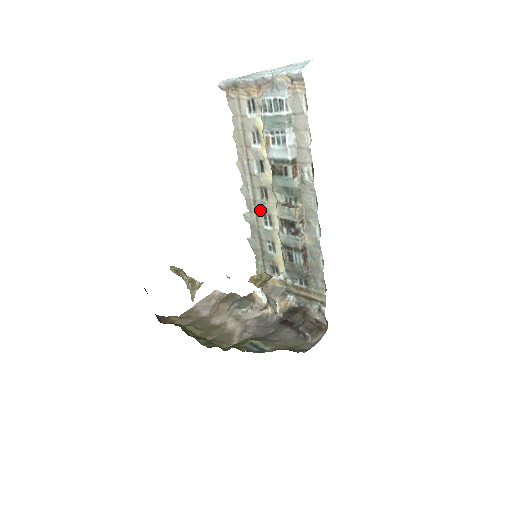
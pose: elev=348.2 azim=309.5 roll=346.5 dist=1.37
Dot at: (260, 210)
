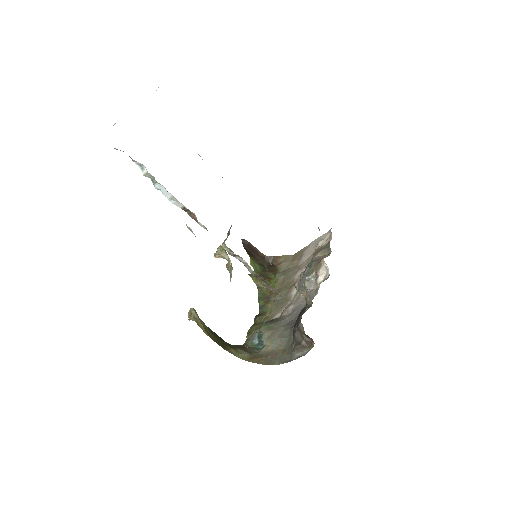
Dot at: occluded
